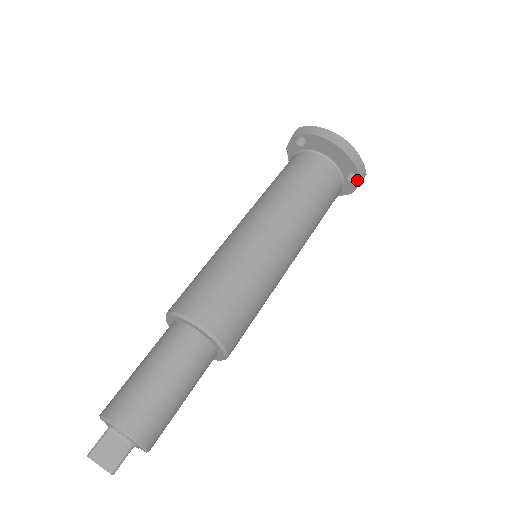
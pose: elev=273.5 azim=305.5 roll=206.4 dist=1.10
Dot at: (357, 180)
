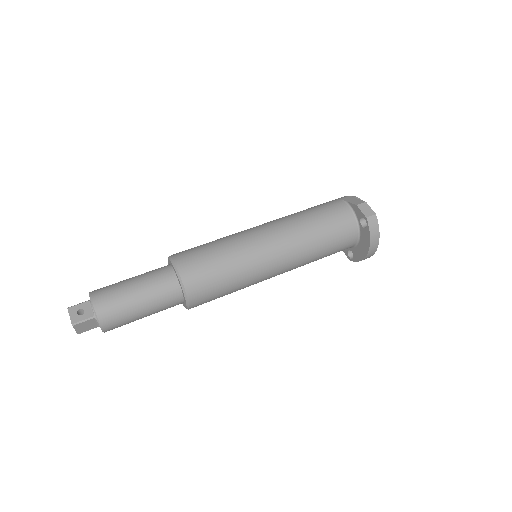
Dot at: (350, 258)
